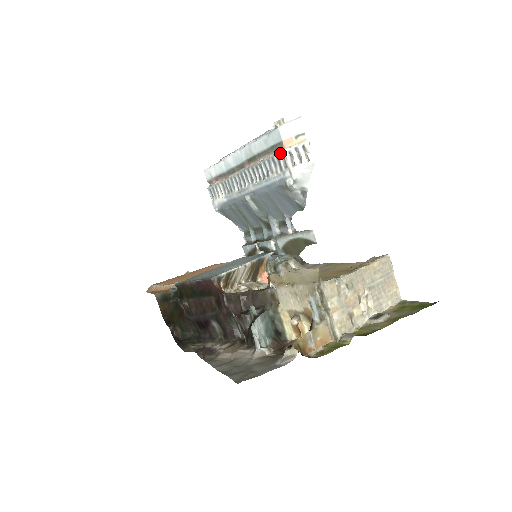
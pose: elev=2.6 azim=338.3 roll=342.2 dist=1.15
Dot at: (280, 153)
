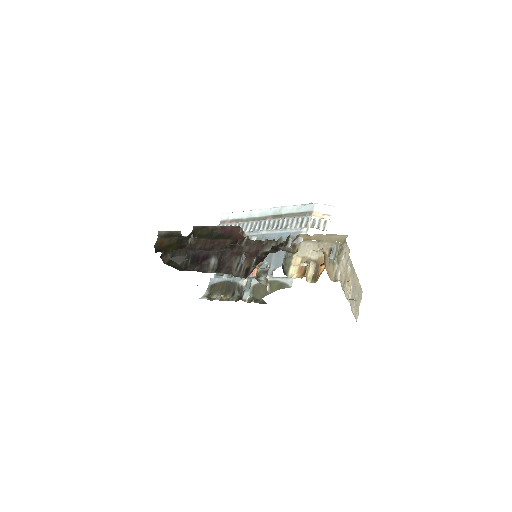
Dot at: (307, 217)
